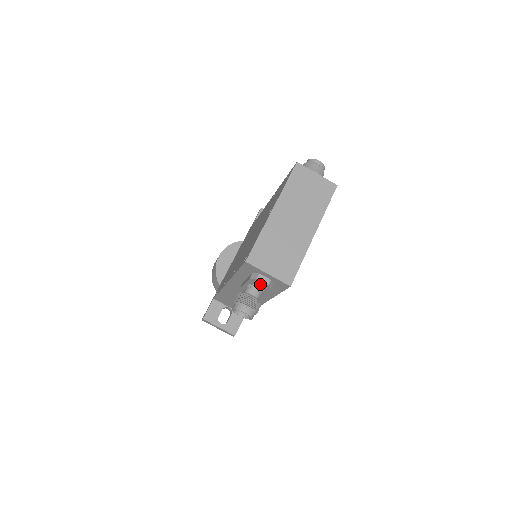
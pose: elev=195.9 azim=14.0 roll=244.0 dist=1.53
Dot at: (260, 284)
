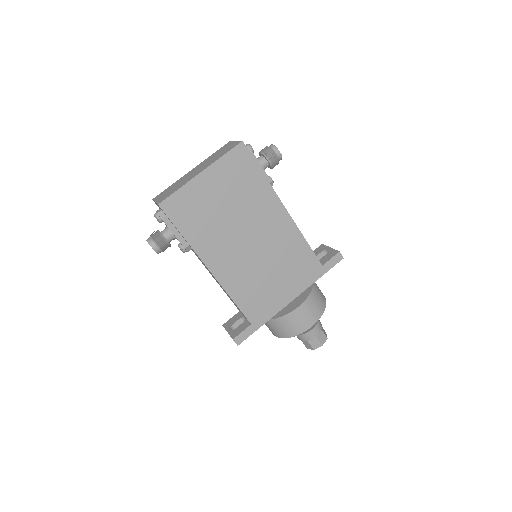
Dot at: (154, 214)
